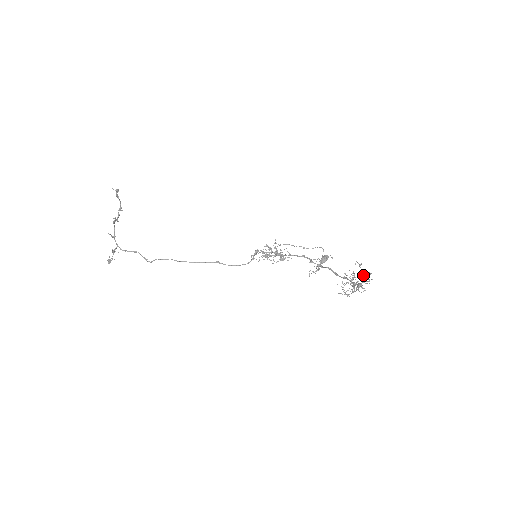
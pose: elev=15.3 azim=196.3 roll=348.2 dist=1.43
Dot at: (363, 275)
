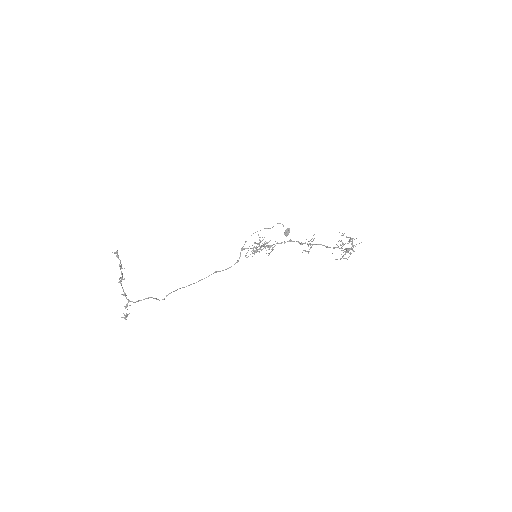
Dot at: occluded
